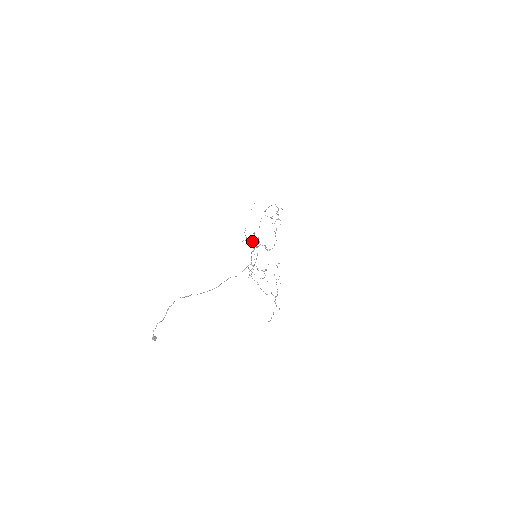
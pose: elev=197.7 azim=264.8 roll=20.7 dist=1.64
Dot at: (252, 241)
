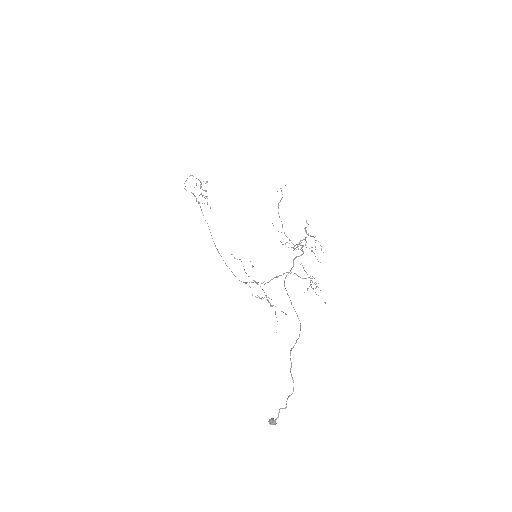
Dot at: (321, 246)
